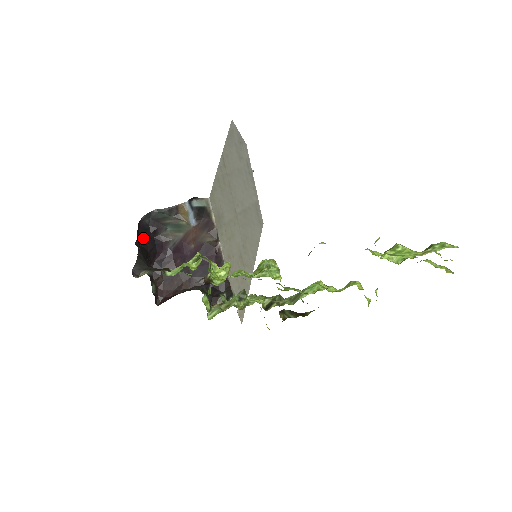
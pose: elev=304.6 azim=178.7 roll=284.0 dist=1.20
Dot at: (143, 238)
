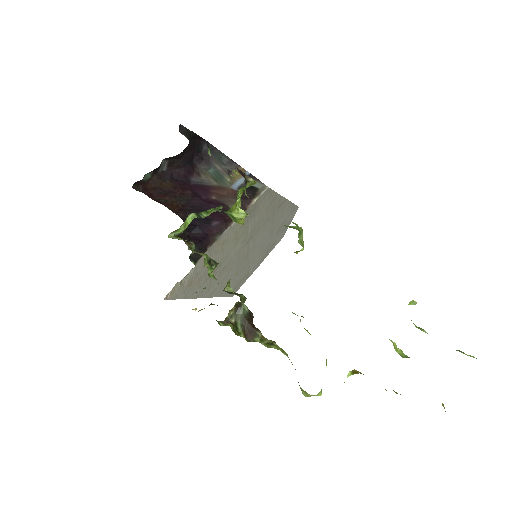
Dot at: (193, 145)
